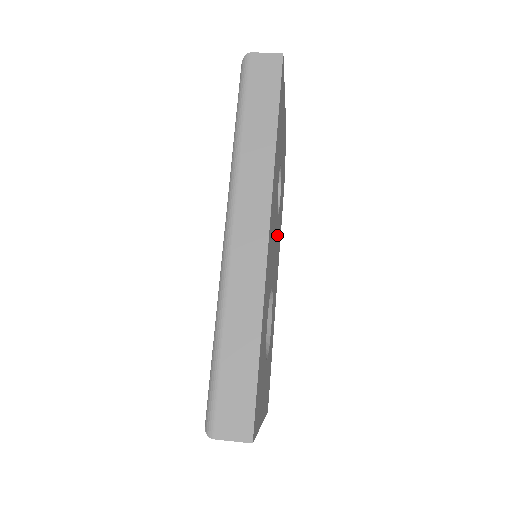
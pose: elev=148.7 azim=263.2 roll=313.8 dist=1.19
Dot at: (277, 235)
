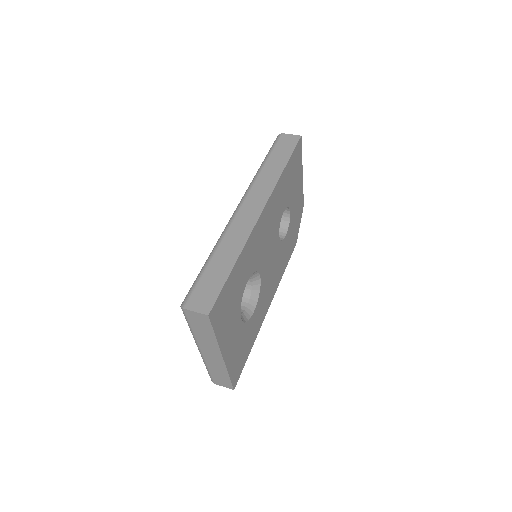
Dot at: (276, 255)
